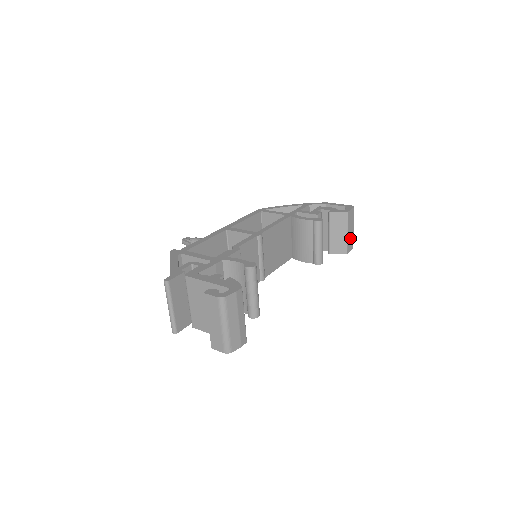
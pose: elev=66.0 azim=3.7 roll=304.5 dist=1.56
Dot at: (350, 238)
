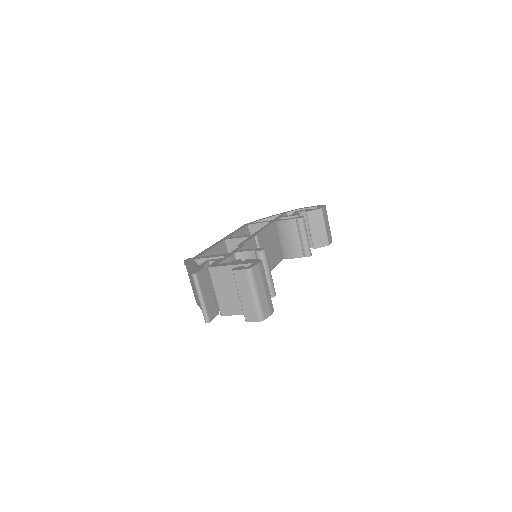
Dot at: (328, 232)
